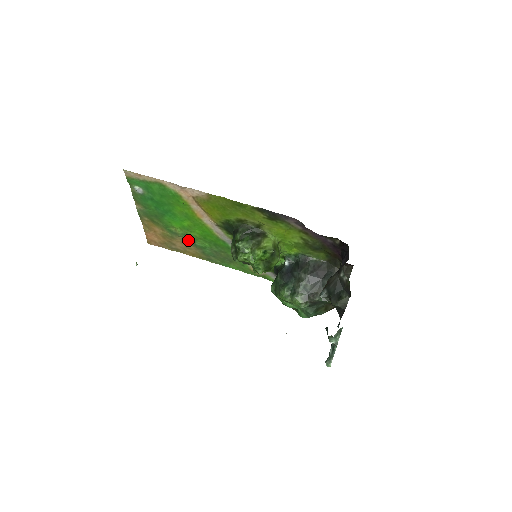
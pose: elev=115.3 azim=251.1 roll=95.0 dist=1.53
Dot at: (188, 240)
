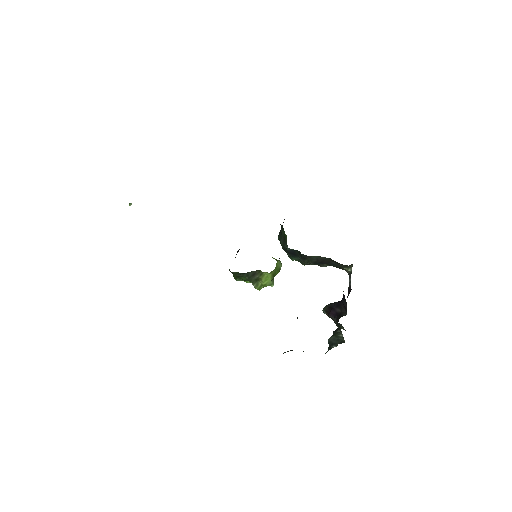
Dot at: occluded
